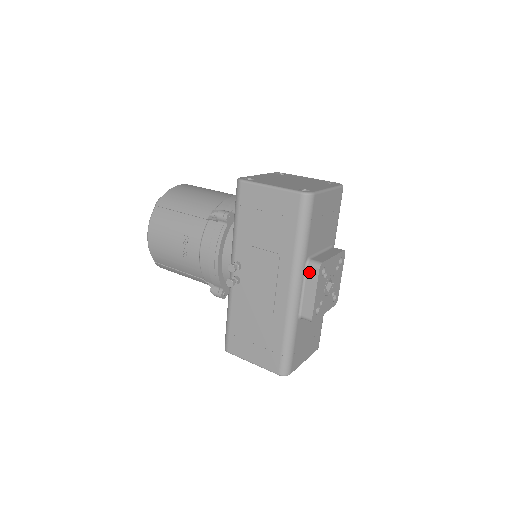
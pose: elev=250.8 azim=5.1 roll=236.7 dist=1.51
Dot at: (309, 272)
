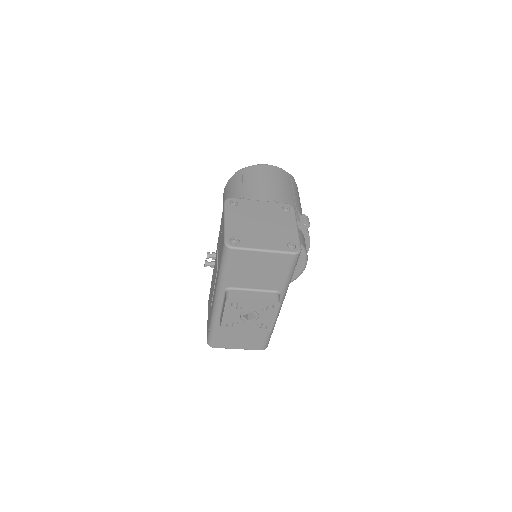
Dot at: (225, 297)
